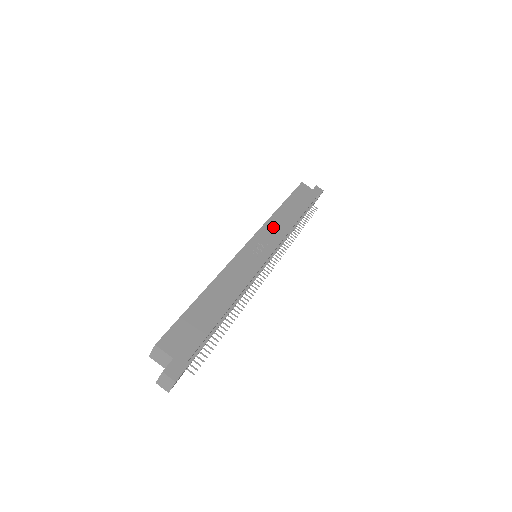
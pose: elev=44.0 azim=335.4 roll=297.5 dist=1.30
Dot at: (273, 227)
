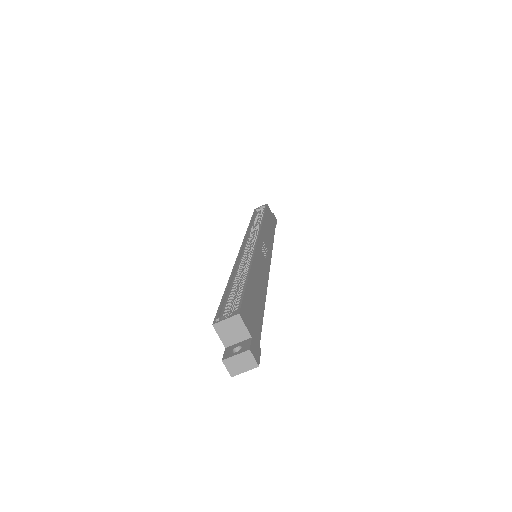
Dot at: (266, 234)
